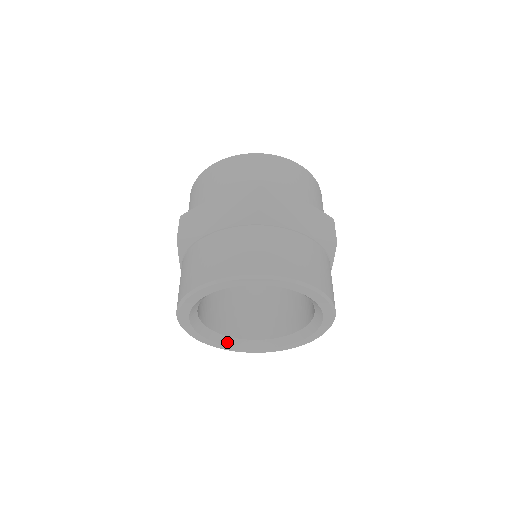
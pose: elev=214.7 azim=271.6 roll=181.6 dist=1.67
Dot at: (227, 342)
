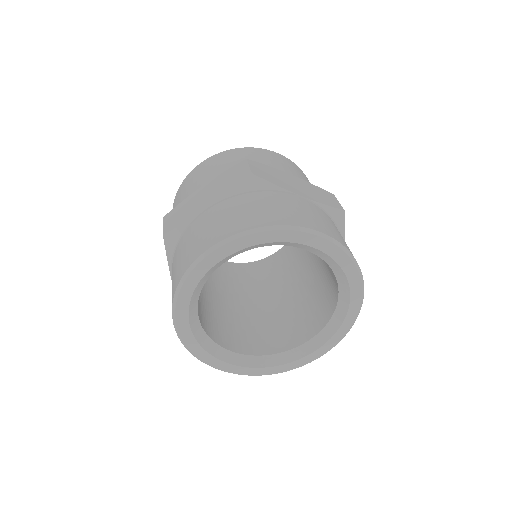
Dot at: (193, 322)
